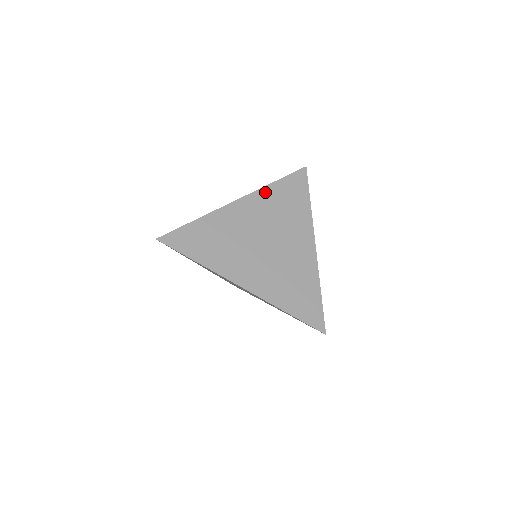
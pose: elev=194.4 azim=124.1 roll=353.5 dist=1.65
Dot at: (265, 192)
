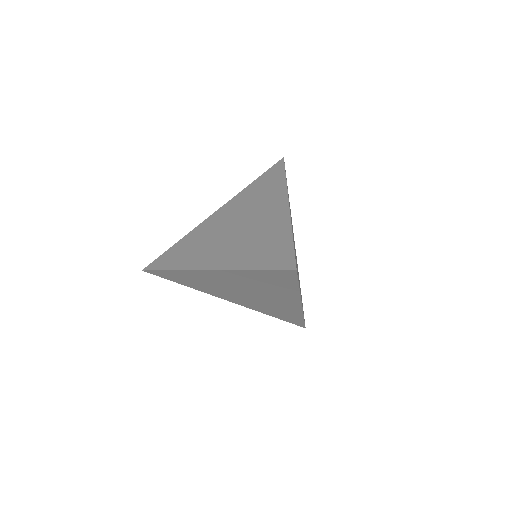
Dot at: (241, 194)
